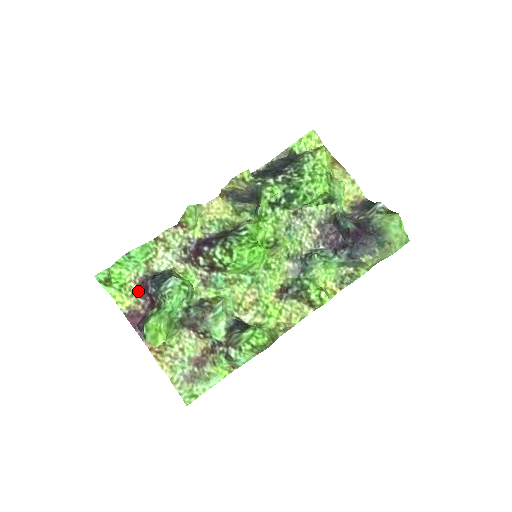
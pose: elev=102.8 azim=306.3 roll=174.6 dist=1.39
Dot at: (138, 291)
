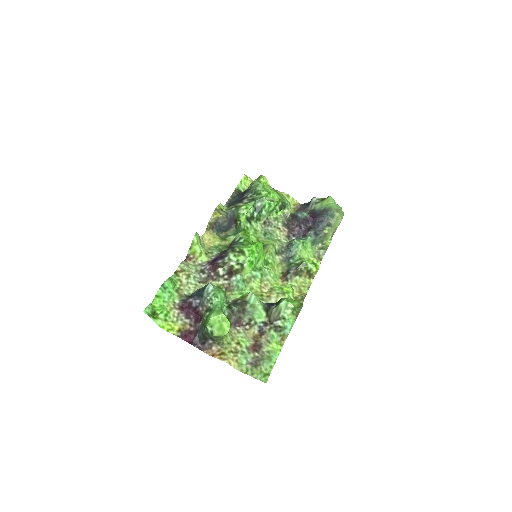
Dot at: (181, 314)
